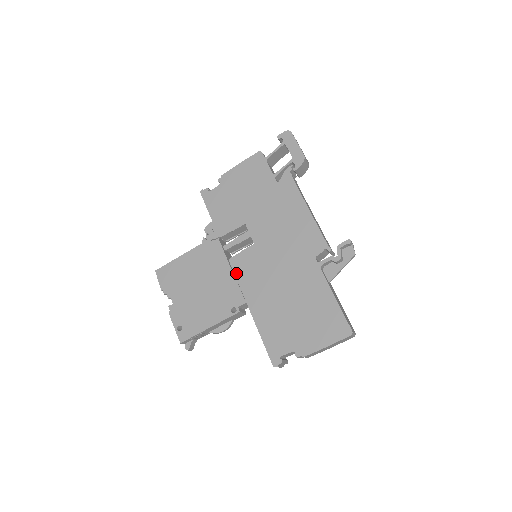
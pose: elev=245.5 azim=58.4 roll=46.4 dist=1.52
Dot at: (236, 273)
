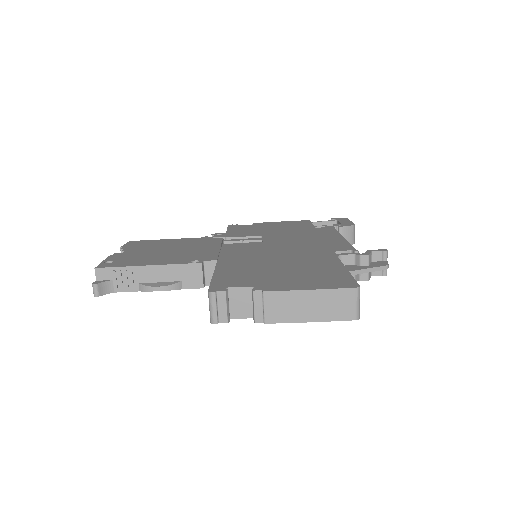
Dot at: (224, 249)
